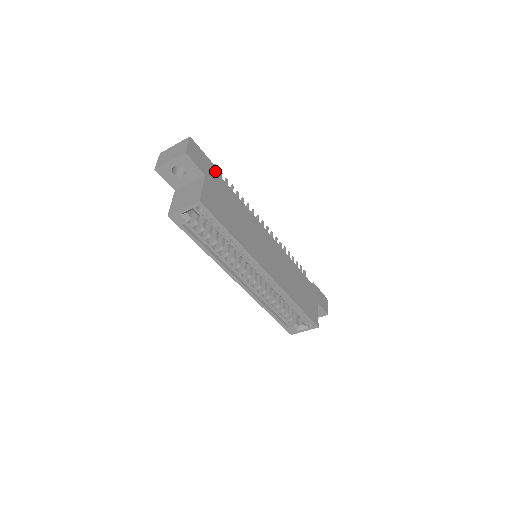
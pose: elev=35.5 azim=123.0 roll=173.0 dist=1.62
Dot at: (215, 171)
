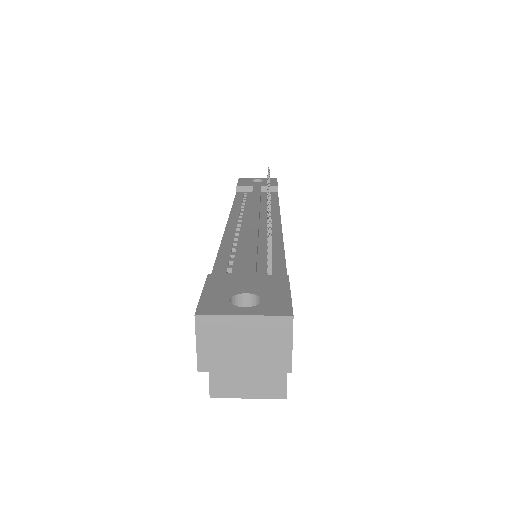
Dot at: occluded
